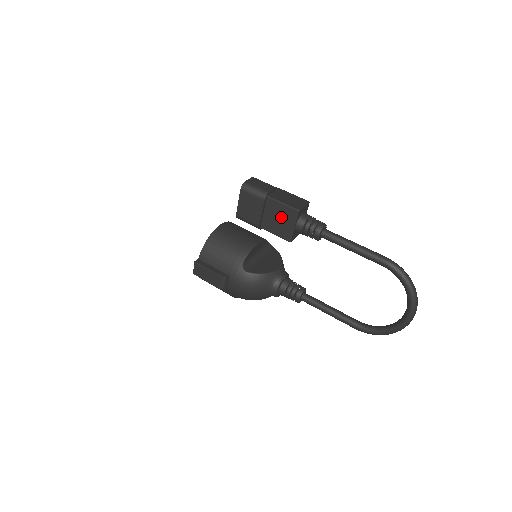
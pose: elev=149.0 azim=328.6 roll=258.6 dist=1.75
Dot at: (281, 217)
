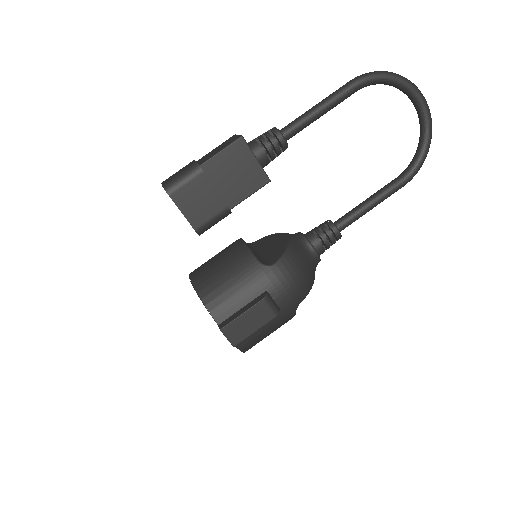
Dot at: (235, 168)
